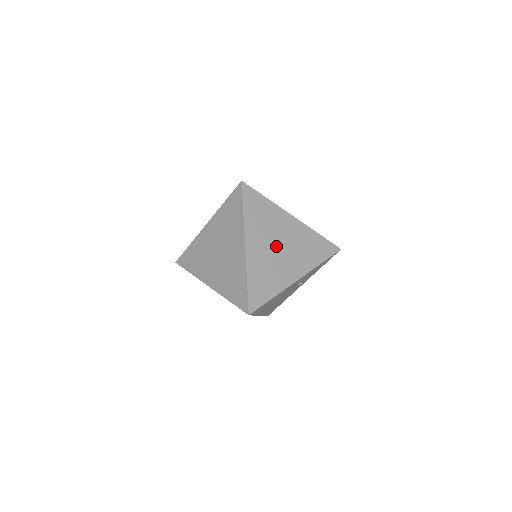
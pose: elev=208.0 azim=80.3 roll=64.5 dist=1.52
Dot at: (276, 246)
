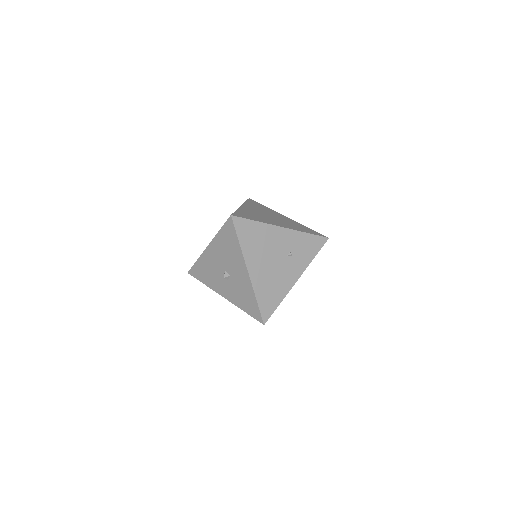
Dot at: (267, 215)
